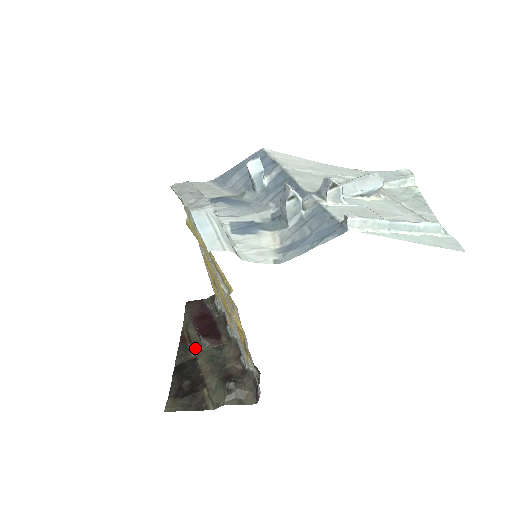
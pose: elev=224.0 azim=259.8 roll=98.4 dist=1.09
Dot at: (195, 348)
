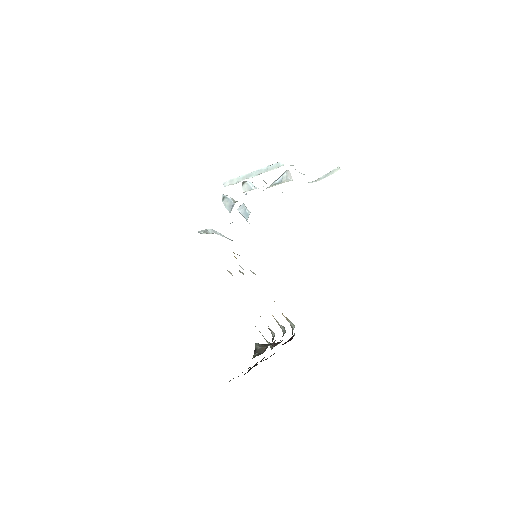
Dot at: occluded
